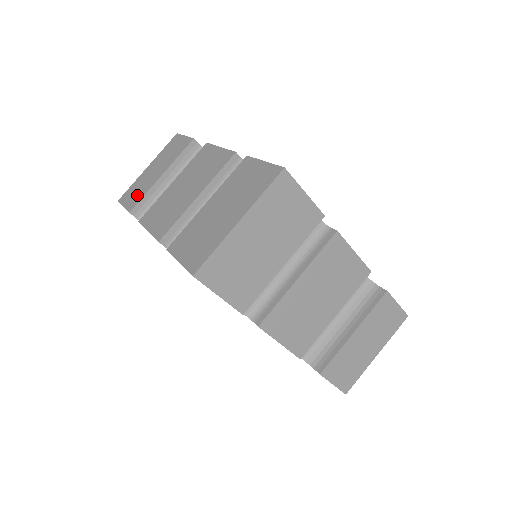
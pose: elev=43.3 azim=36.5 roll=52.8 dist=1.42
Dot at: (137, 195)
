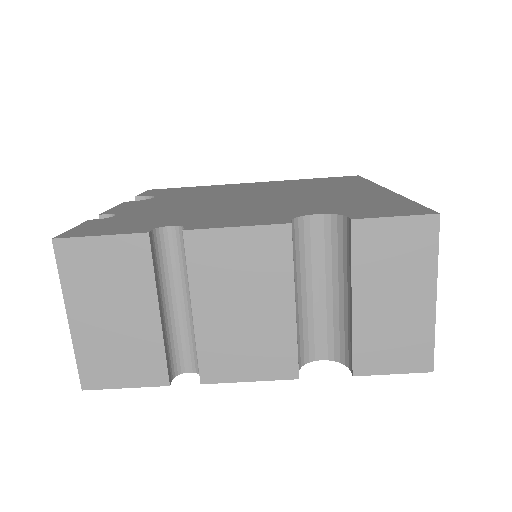
Dot at: occluded
